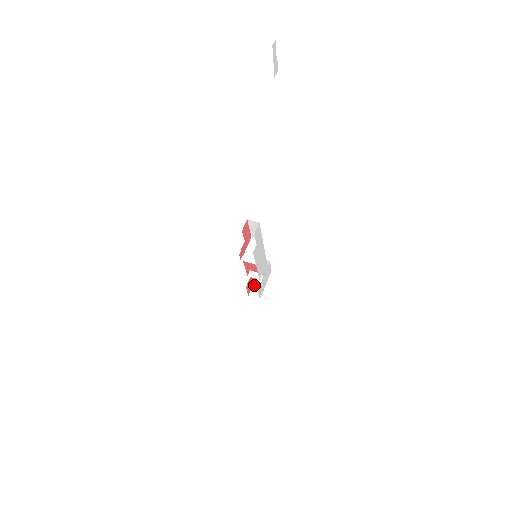
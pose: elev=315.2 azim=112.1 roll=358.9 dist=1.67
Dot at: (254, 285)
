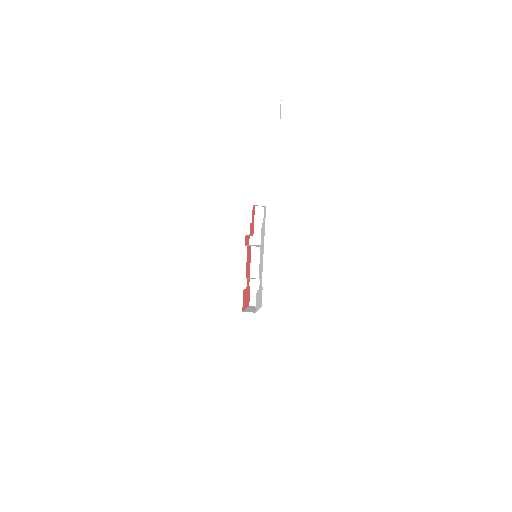
Dot at: (246, 309)
